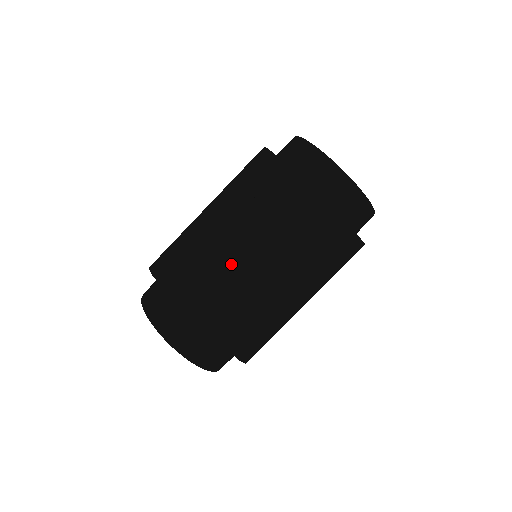
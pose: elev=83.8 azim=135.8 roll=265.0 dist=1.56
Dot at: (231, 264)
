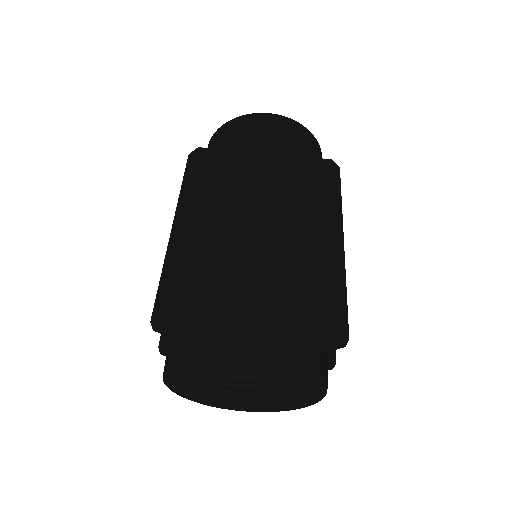
Dot at: occluded
